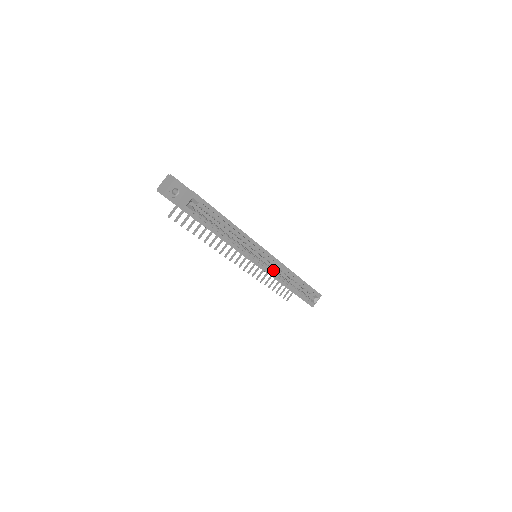
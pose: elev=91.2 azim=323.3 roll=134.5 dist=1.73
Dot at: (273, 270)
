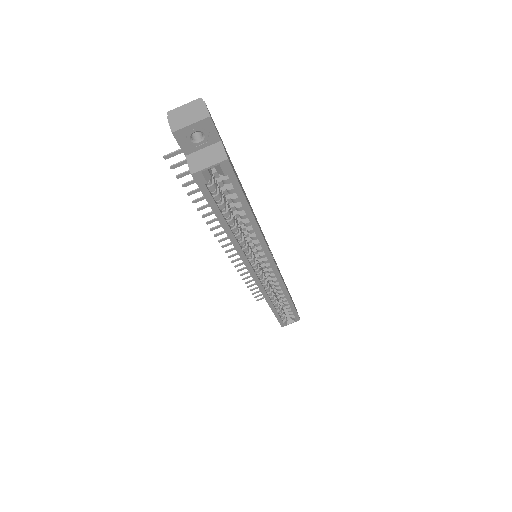
Dot at: (266, 282)
